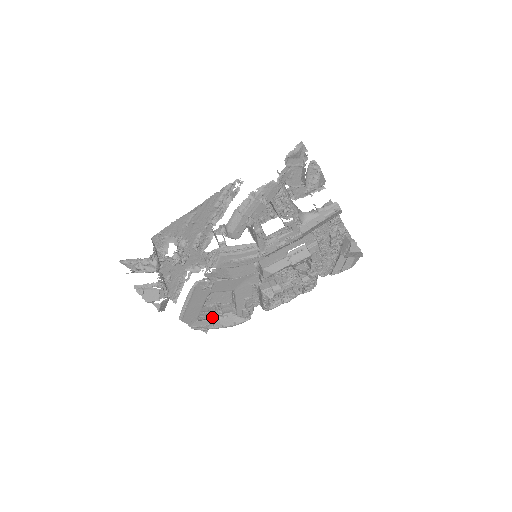
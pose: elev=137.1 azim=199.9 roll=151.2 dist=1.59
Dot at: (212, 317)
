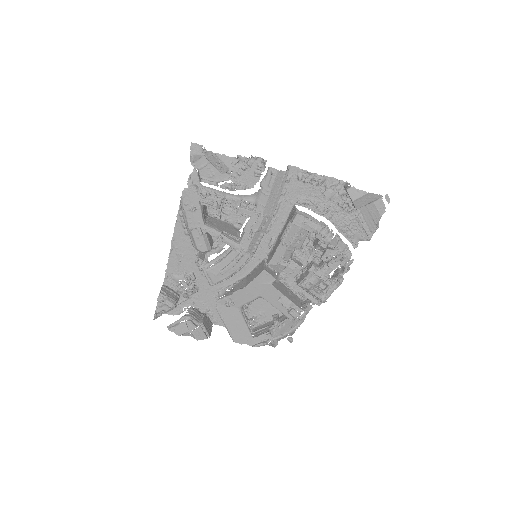
Dot at: (270, 330)
